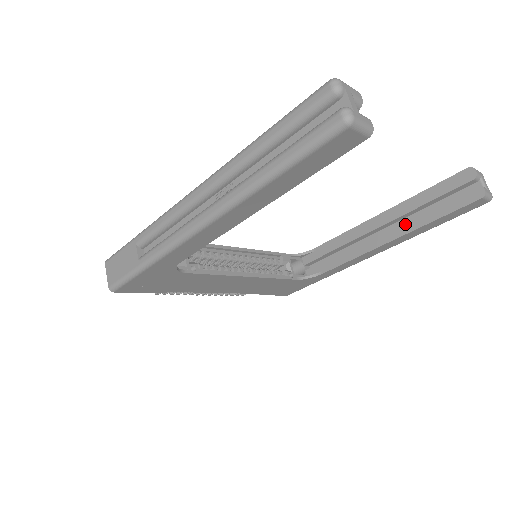
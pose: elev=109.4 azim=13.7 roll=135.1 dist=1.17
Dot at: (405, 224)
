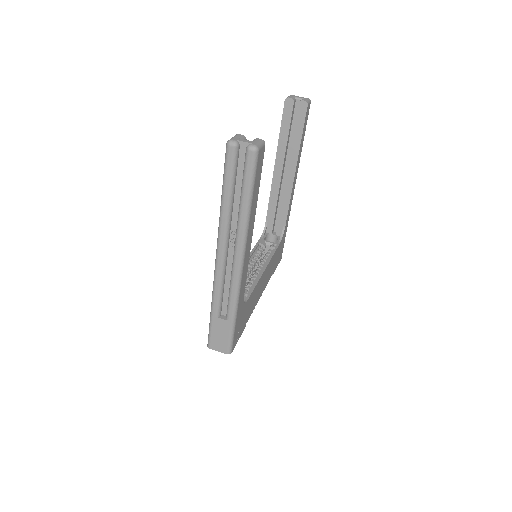
Dot at: (291, 156)
